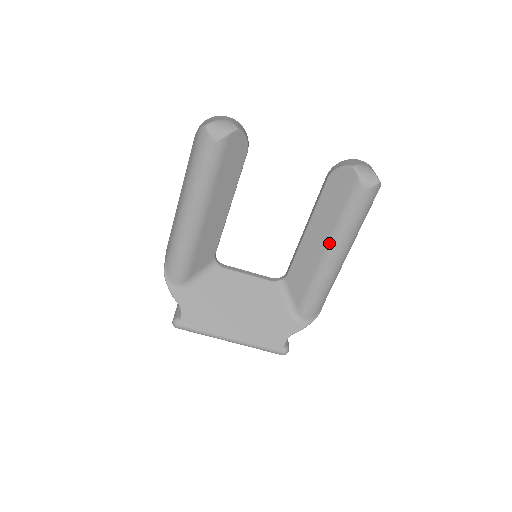
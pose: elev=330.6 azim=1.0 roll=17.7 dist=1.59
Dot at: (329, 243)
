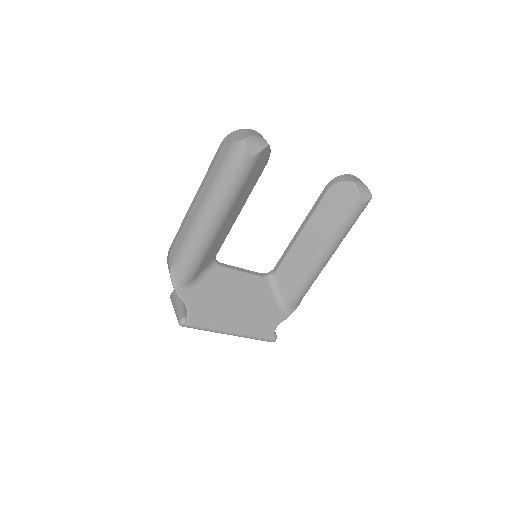
Dot at: (323, 246)
